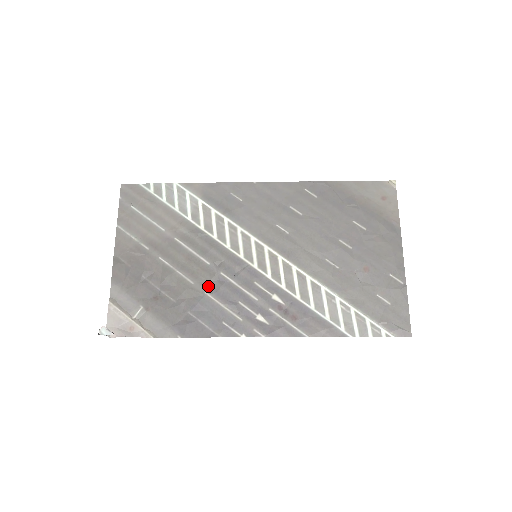
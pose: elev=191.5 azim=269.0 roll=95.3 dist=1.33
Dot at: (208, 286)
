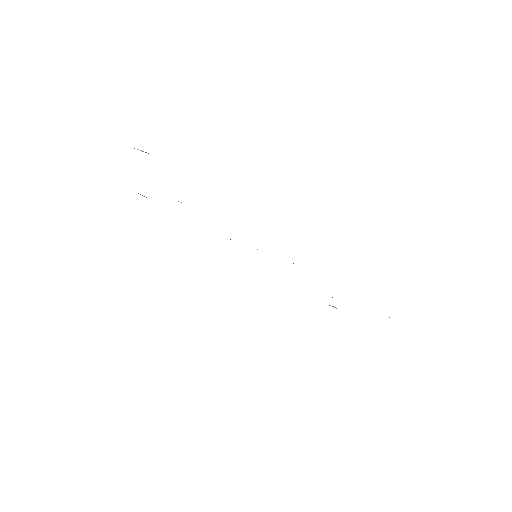
Dot at: occluded
